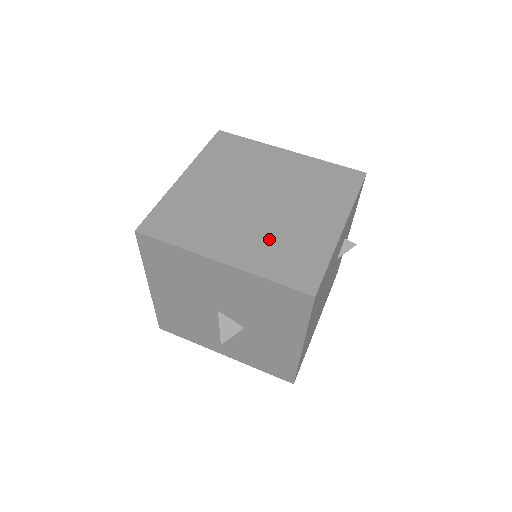
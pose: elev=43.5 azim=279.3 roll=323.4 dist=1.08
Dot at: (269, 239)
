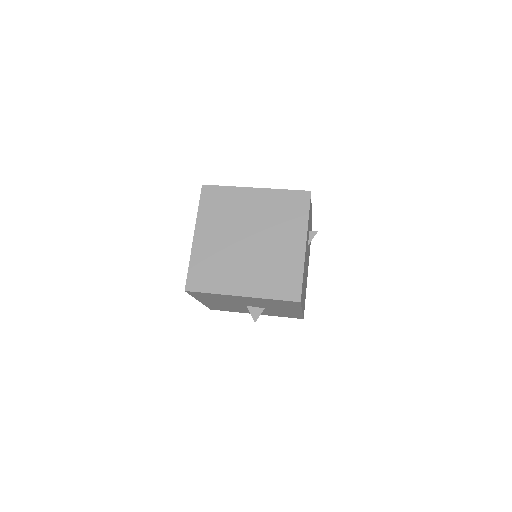
Dot at: (264, 270)
